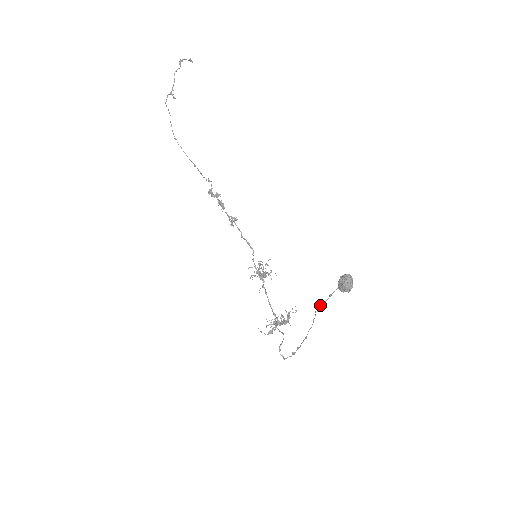
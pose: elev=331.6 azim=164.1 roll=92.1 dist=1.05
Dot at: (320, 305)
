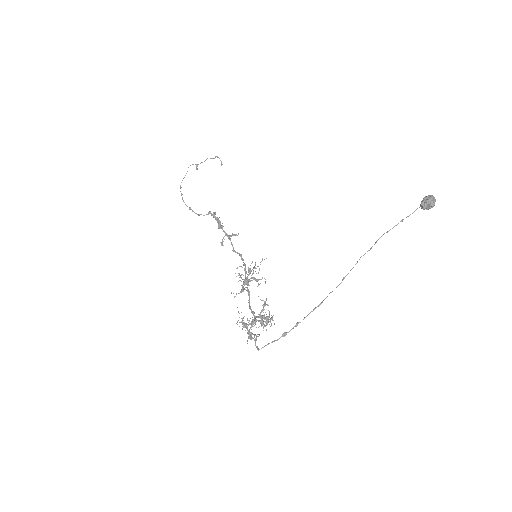
Dot at: (383, 234)
